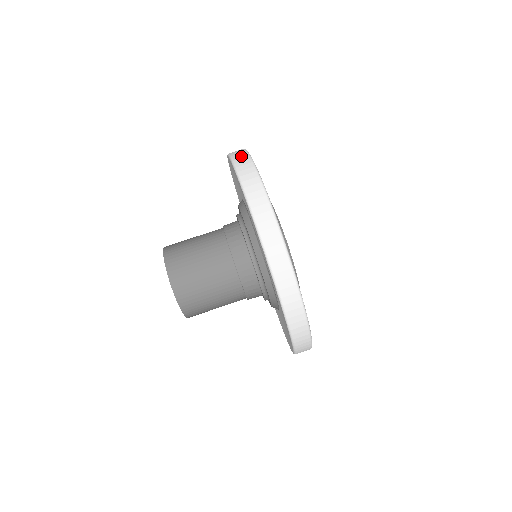
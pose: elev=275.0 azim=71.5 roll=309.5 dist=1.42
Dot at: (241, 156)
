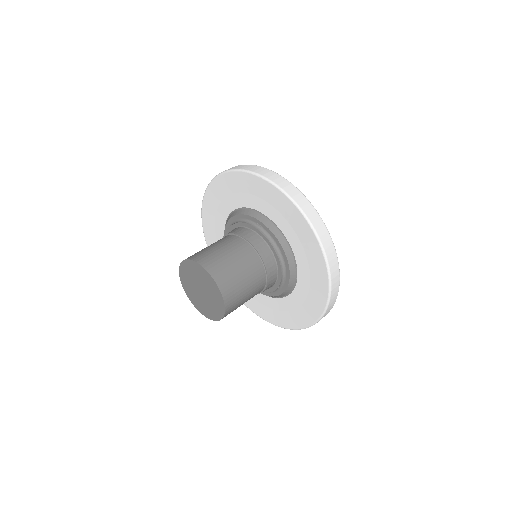
Dot at: occluded
